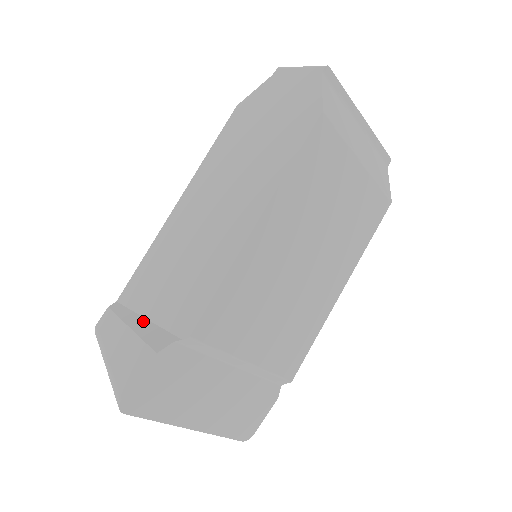
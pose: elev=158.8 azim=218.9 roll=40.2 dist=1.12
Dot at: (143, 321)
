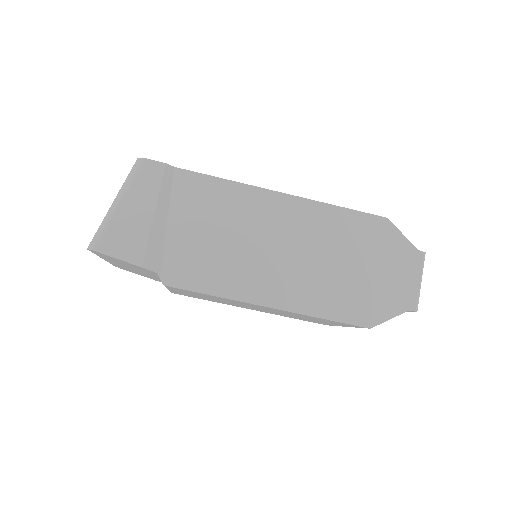
Dot at: (164, 222)
